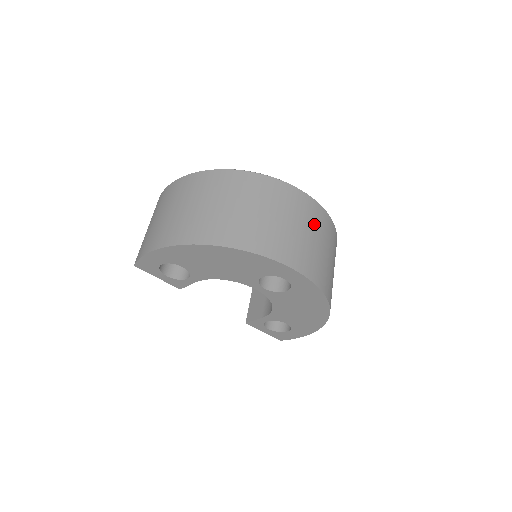
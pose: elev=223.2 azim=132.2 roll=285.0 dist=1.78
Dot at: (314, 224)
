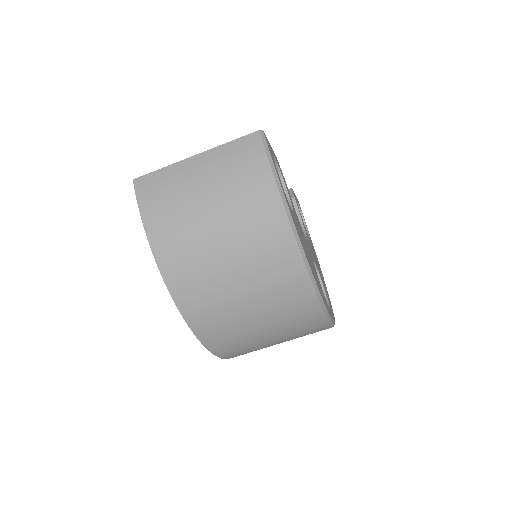
Dot at: occluded
